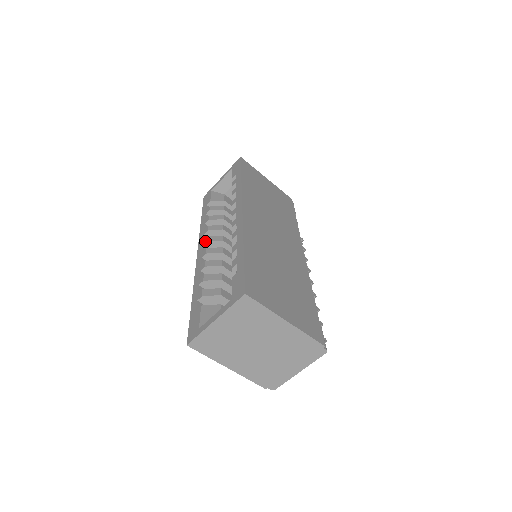
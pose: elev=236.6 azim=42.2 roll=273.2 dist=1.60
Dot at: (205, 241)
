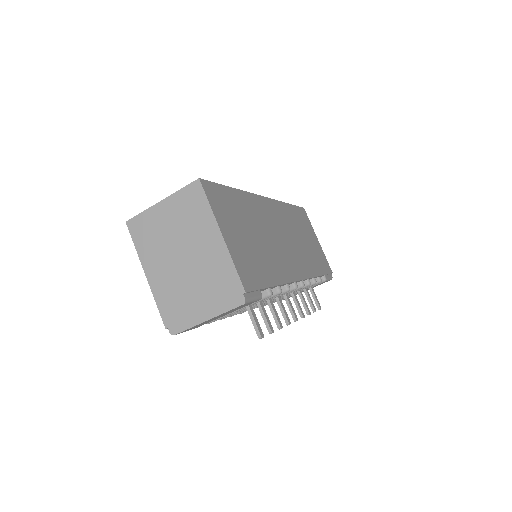
Dot at: occluded
